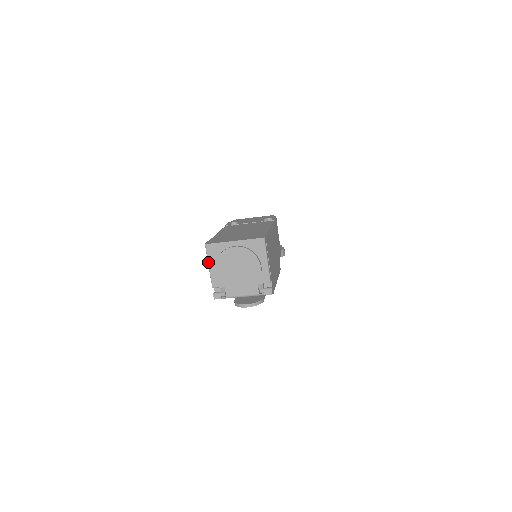
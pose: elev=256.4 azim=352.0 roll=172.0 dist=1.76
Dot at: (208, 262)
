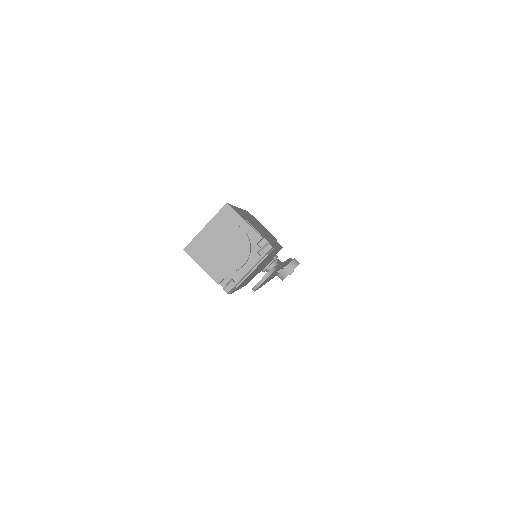
Dot at: (197, 263)
